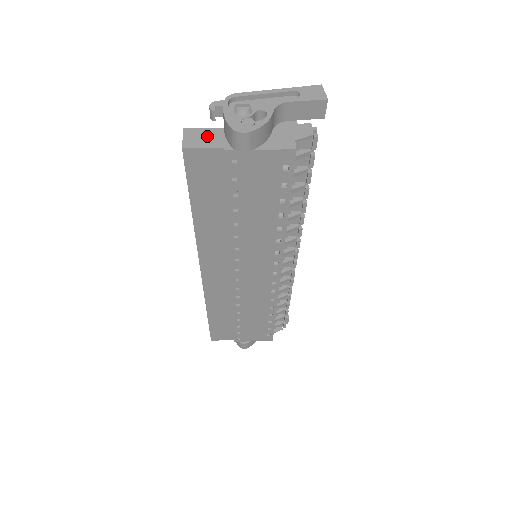
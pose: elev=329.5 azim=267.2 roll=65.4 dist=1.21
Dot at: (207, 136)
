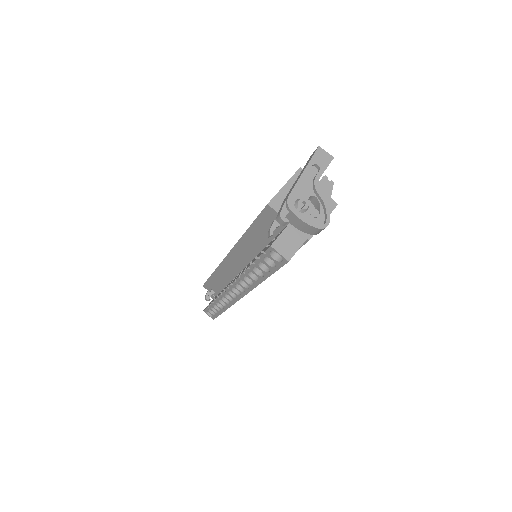
Dot at: (289, 239)
